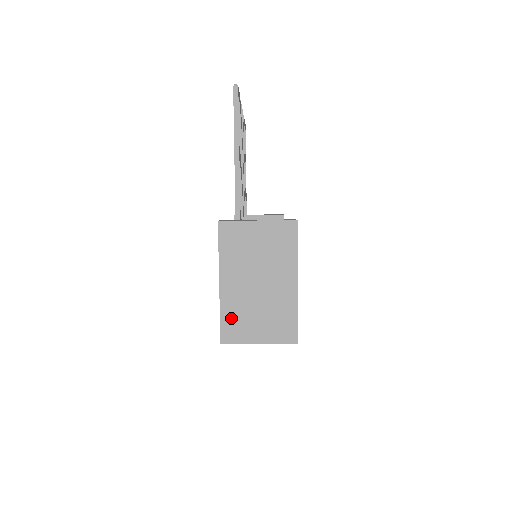
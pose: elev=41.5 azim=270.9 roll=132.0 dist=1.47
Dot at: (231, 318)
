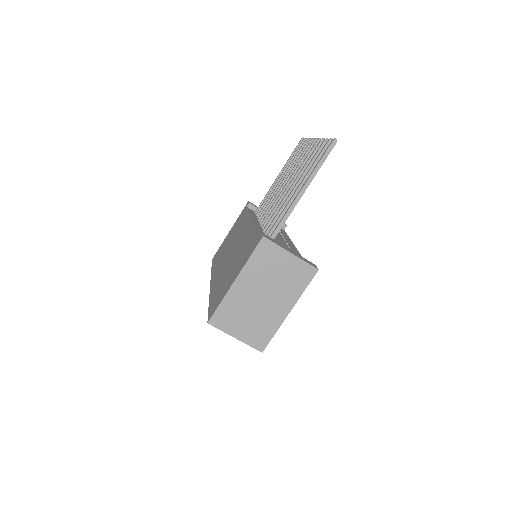
Dot at: (227, 309)
